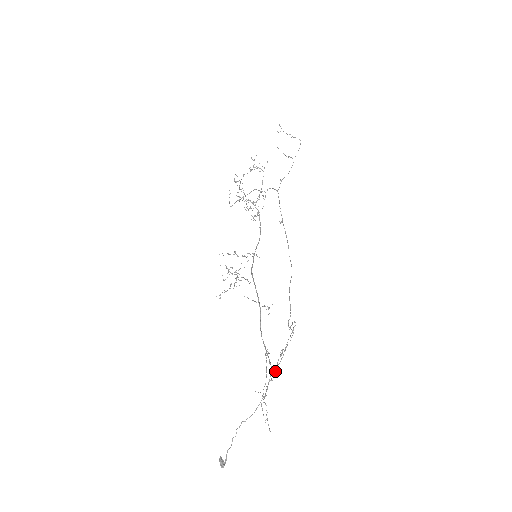
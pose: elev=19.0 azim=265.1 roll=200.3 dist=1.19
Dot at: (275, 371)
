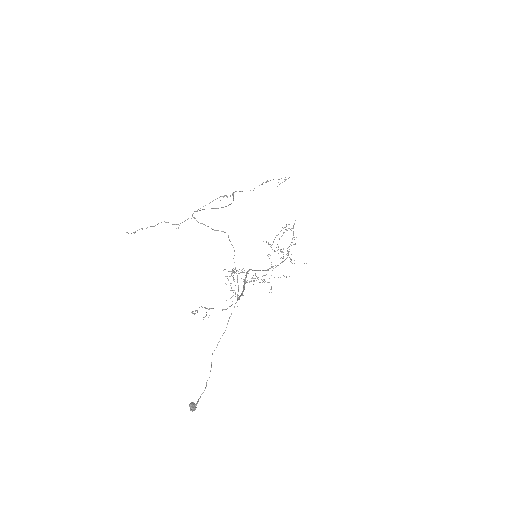
Dot at: (151, 226)
